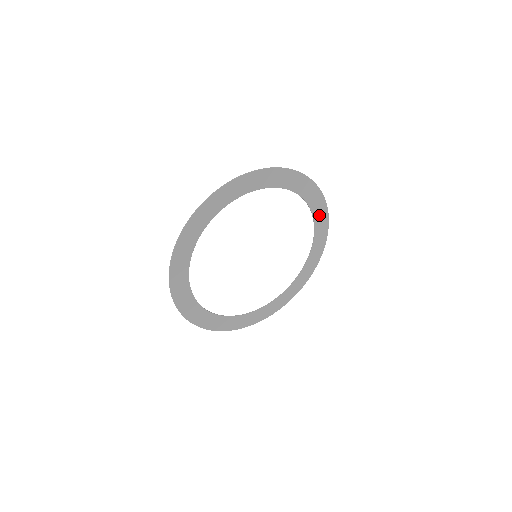
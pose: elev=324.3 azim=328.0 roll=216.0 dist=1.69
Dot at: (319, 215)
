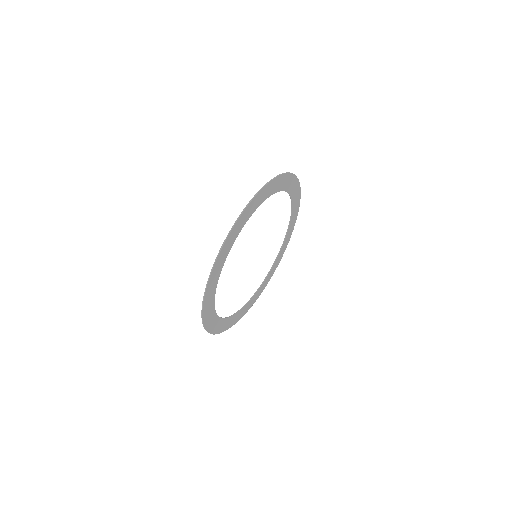
Dot at: (281, 184)
